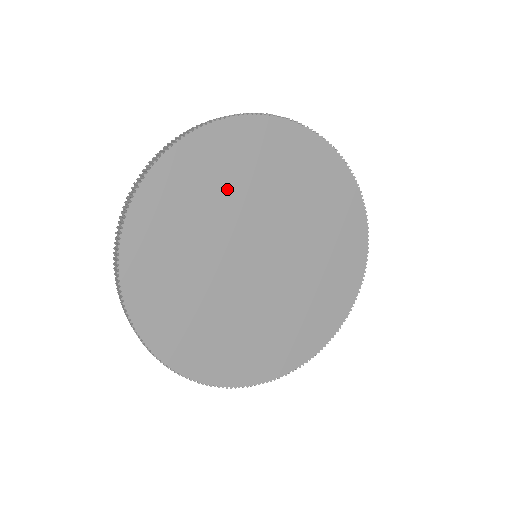
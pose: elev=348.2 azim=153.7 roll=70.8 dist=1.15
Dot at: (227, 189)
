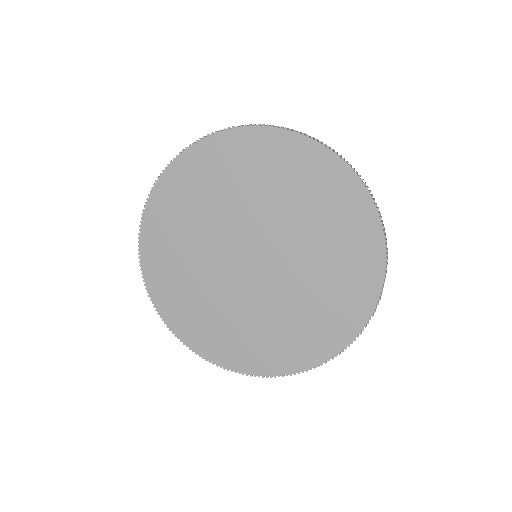
Dot at: (196, 219)
